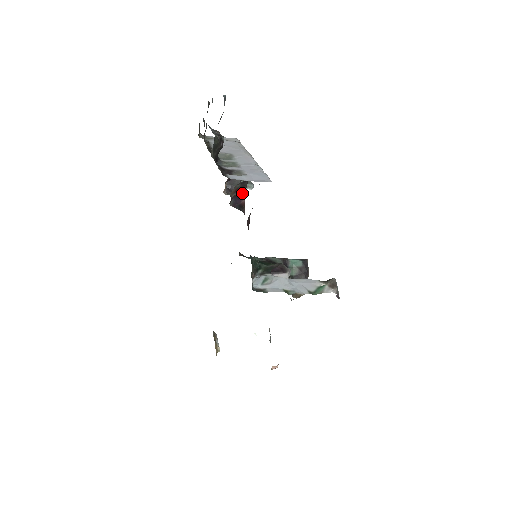
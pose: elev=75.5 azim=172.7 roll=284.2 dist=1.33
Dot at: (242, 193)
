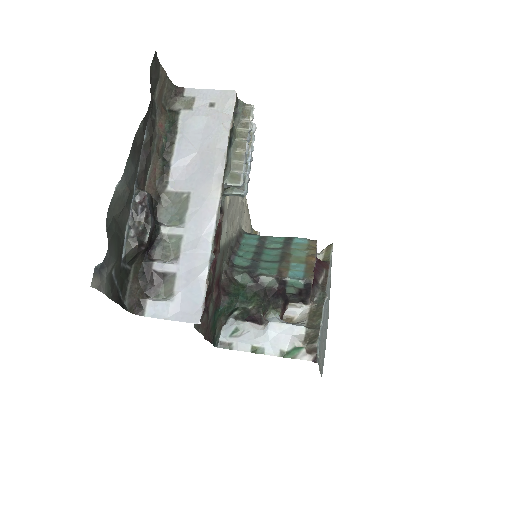
Dot at: occluded
